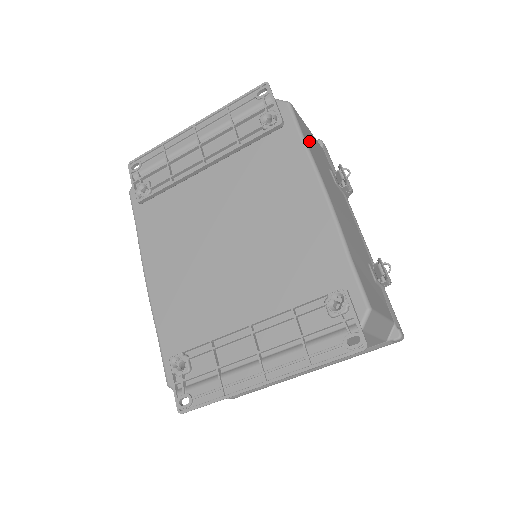
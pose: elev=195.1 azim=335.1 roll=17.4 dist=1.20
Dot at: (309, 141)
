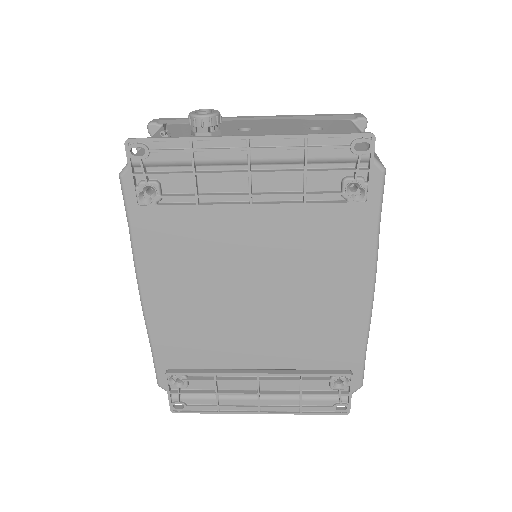
Dot at: occluded
